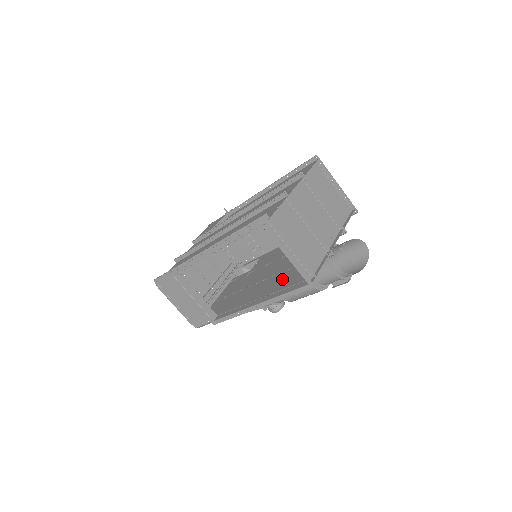
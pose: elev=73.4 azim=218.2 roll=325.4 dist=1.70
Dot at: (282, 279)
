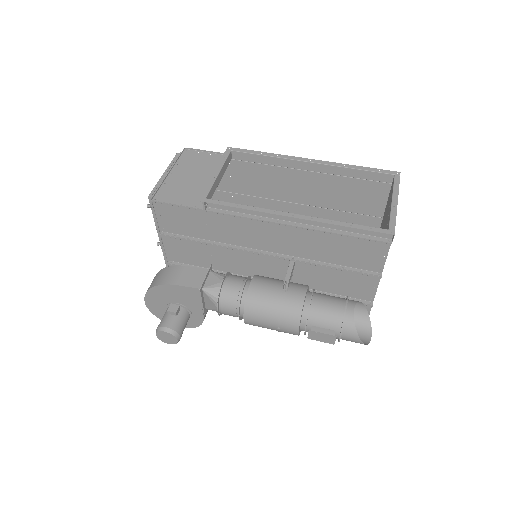
Dot at: (316, 245)
